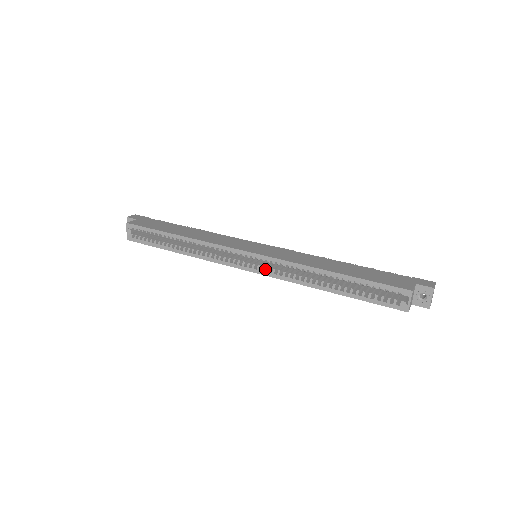
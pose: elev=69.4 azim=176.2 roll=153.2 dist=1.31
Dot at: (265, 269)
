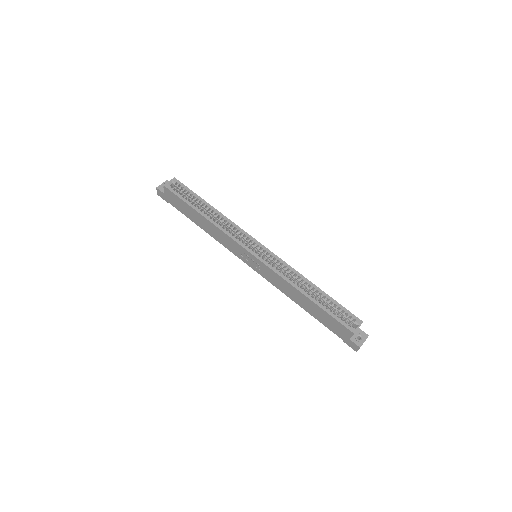
Dot at: (265, 261)
